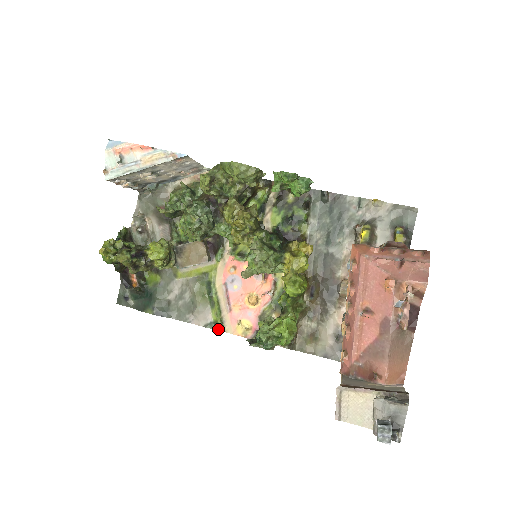
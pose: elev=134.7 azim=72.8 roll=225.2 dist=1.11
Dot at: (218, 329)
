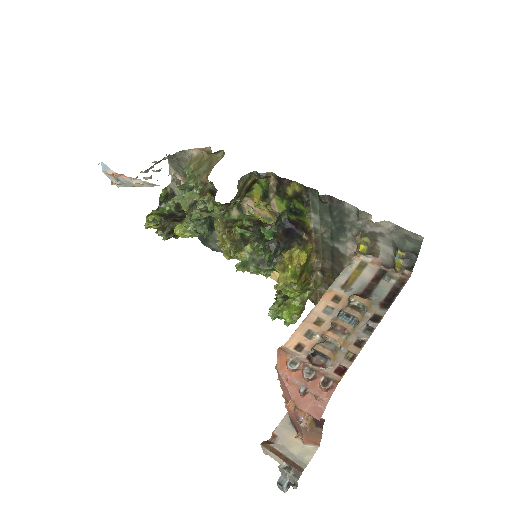
Dot at: occluded
